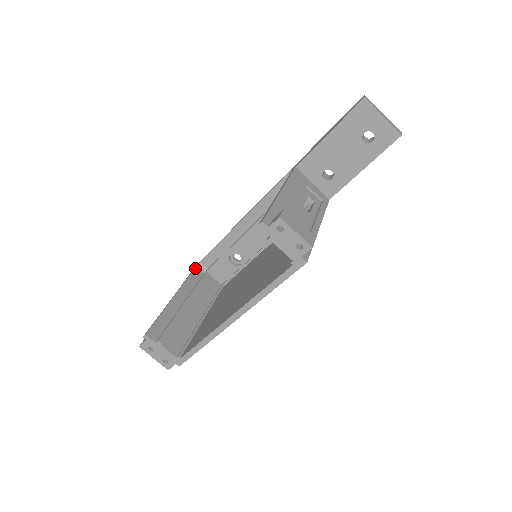
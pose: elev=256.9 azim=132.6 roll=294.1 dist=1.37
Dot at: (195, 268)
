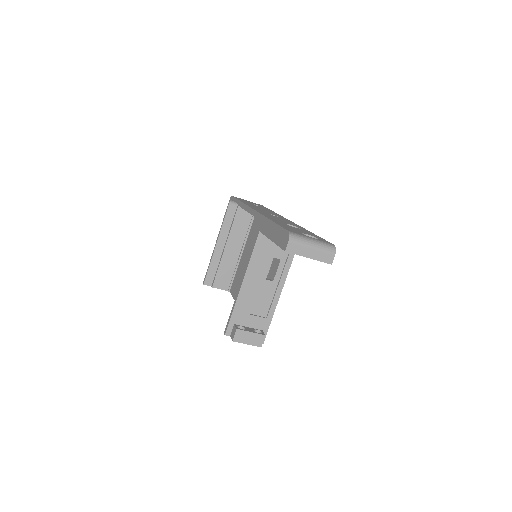
Dot at: (229, 205)
